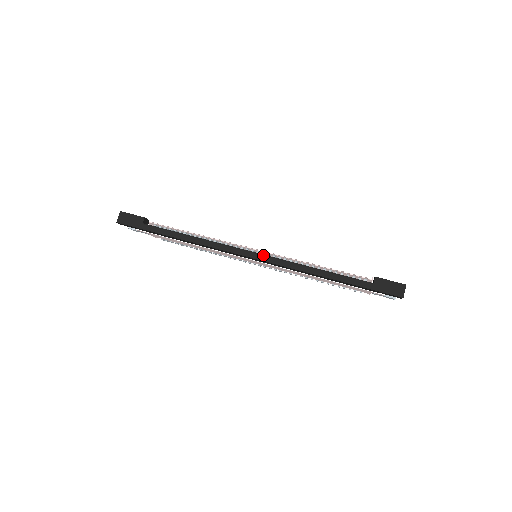
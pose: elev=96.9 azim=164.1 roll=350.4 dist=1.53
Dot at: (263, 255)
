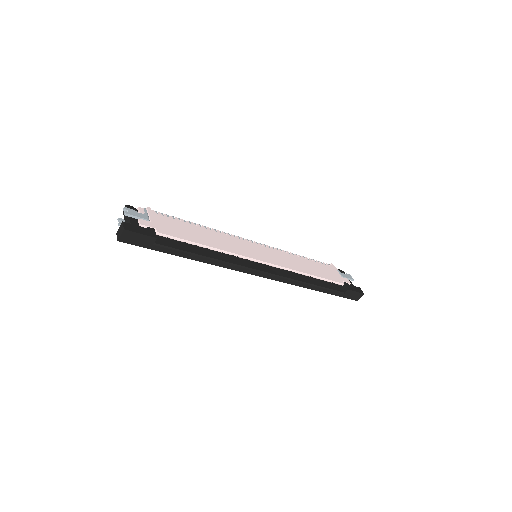
Dot at: (273, 275)
